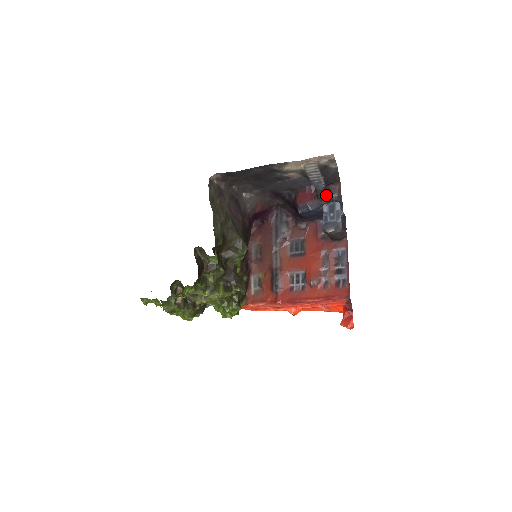
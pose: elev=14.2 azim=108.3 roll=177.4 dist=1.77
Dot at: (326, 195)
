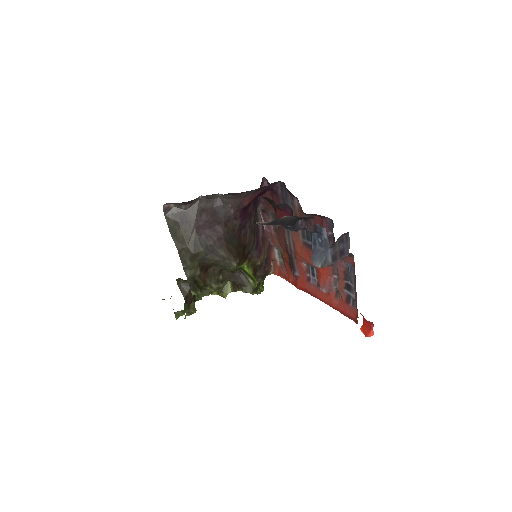
Dot at: (300, 229)
